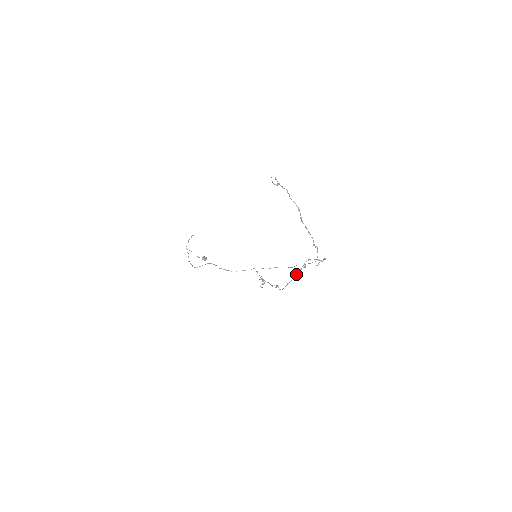
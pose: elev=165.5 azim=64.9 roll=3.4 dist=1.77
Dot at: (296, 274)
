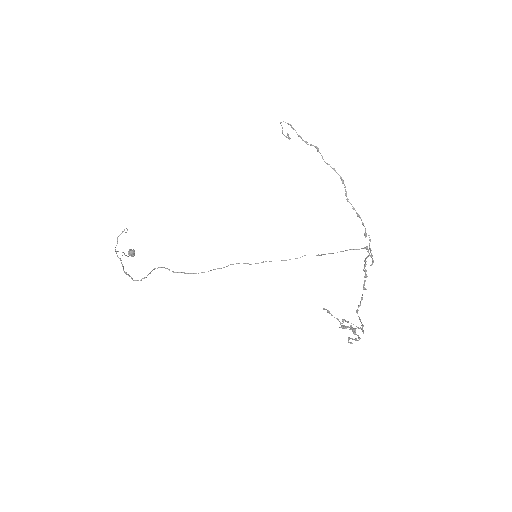
Dot at: occluded
